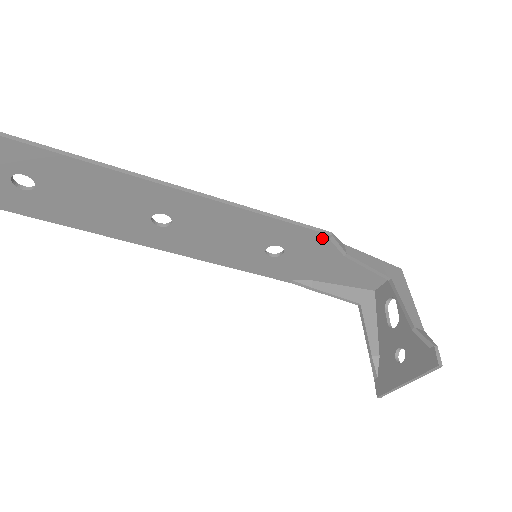
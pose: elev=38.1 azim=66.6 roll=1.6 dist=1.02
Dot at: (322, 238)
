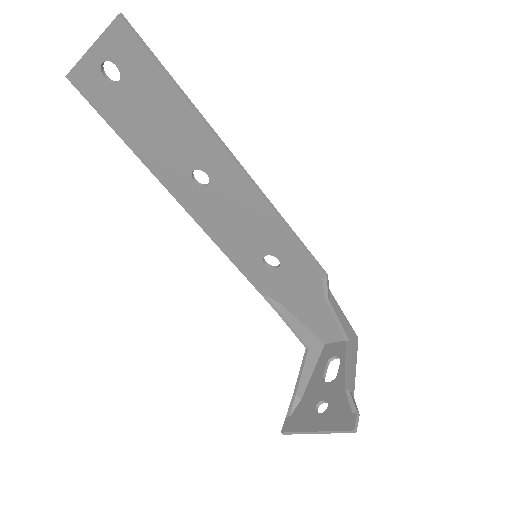
Dot at: (317, 274)
